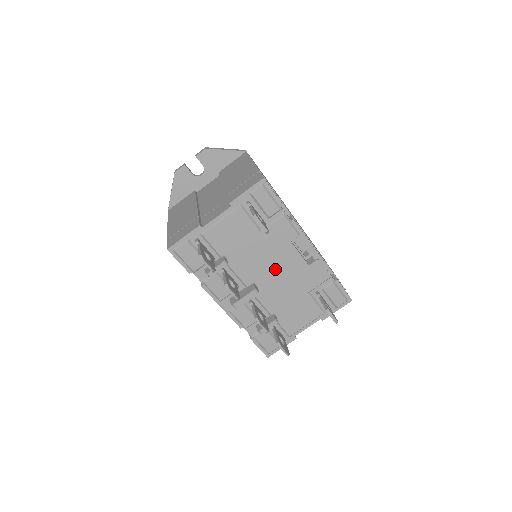
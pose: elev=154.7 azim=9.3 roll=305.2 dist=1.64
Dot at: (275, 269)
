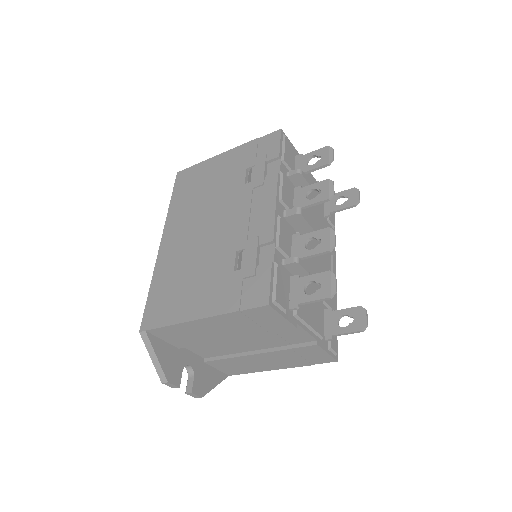
Dot at: occluded
